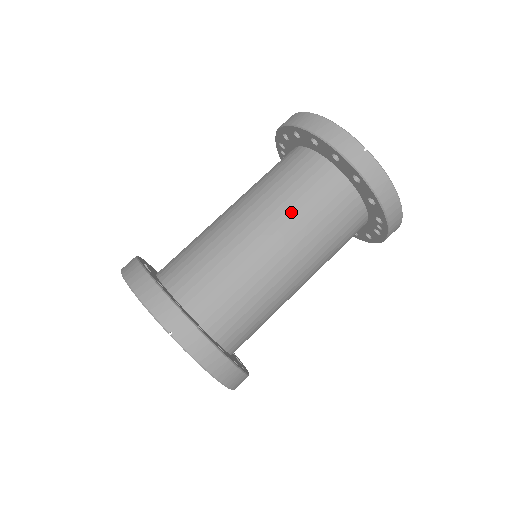
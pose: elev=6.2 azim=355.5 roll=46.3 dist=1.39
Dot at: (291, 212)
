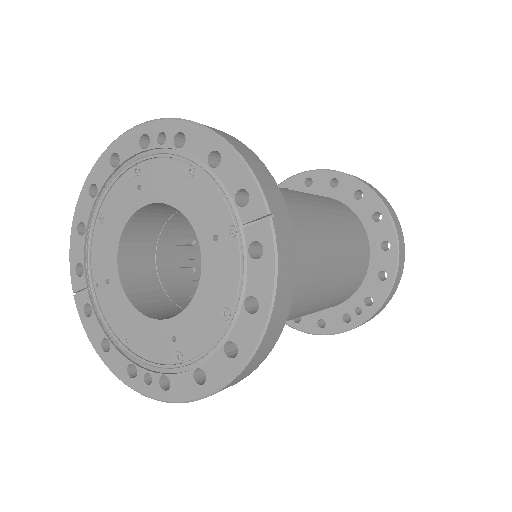
Dot at: (339, 228)
